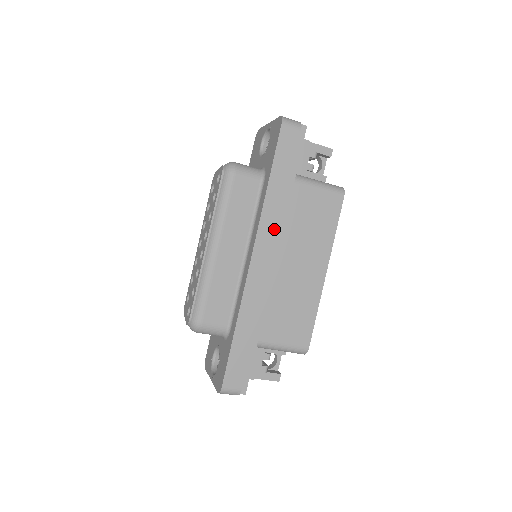
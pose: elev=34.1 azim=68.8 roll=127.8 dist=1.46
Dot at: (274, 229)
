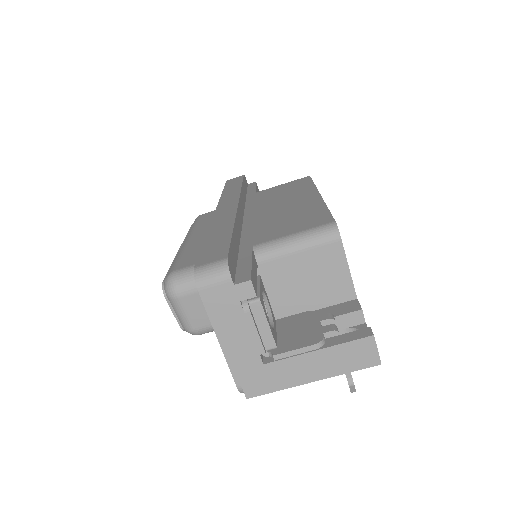
Dot at: (236, 196)
